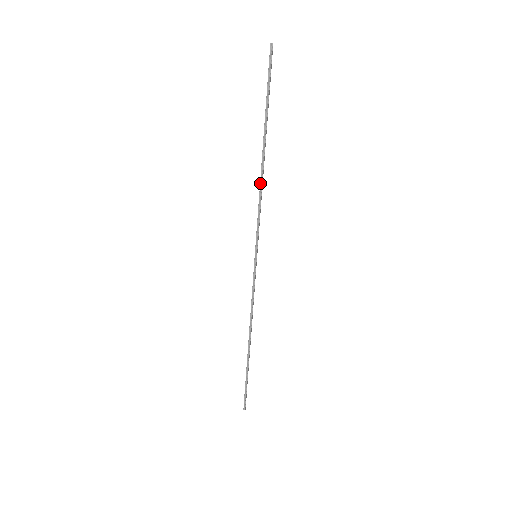
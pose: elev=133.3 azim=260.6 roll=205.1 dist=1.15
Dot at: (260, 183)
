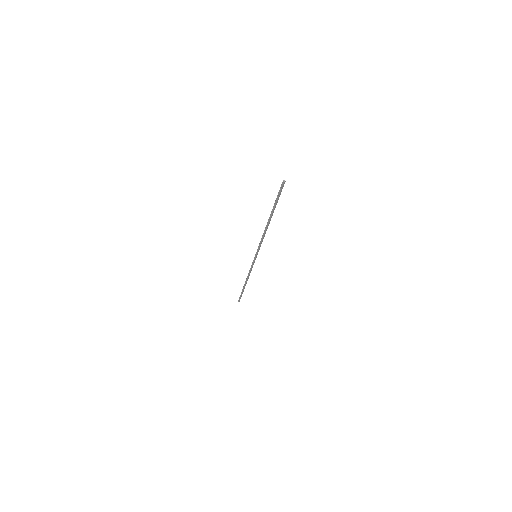
Dot at: (264, 232)
